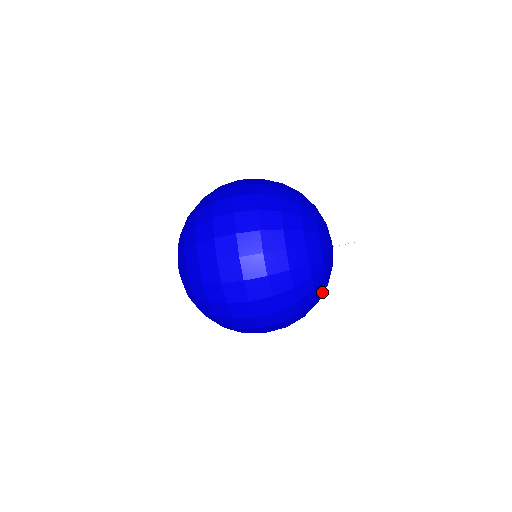
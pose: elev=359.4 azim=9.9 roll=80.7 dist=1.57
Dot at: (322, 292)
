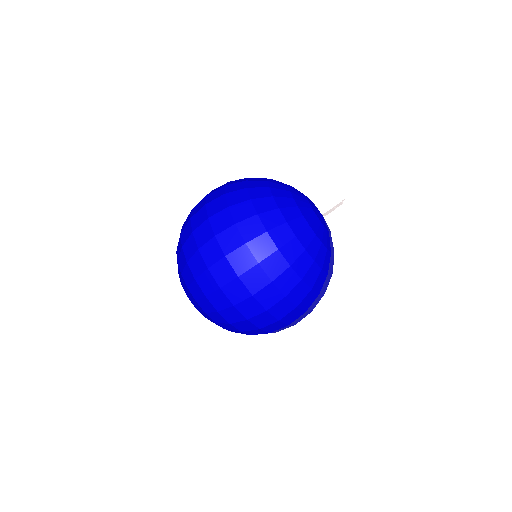
Dot at: (323, 258)
